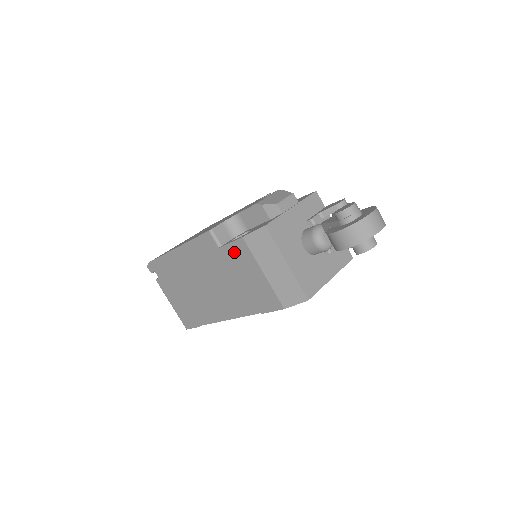
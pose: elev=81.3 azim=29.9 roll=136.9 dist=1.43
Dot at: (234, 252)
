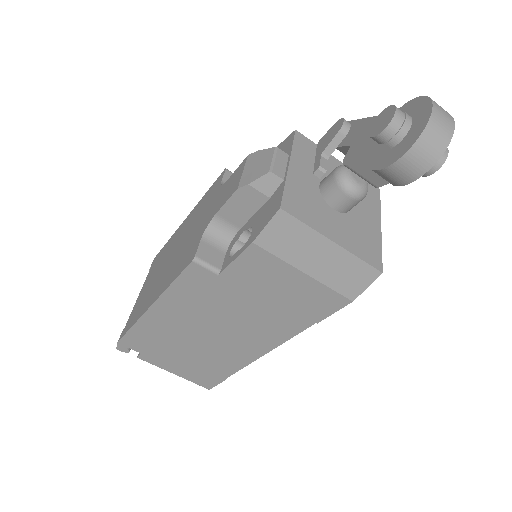
Dot at: (246, 269)
